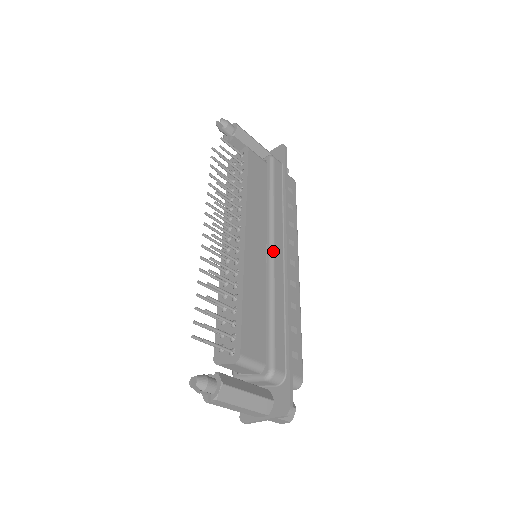
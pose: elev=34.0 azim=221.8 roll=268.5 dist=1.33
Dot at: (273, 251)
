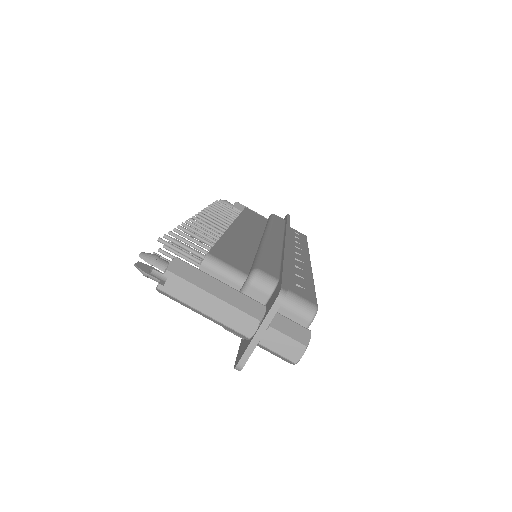
Dot at: (267, 234)
